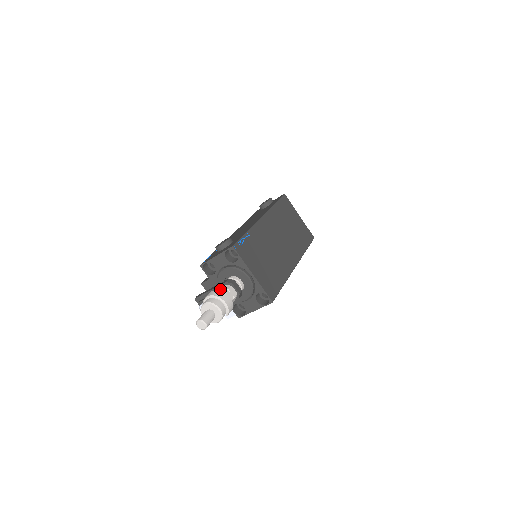
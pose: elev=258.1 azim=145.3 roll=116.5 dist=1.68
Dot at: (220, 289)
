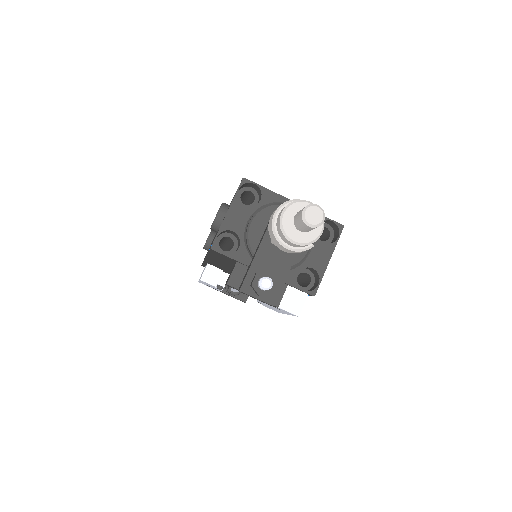
Dot at: occluded
